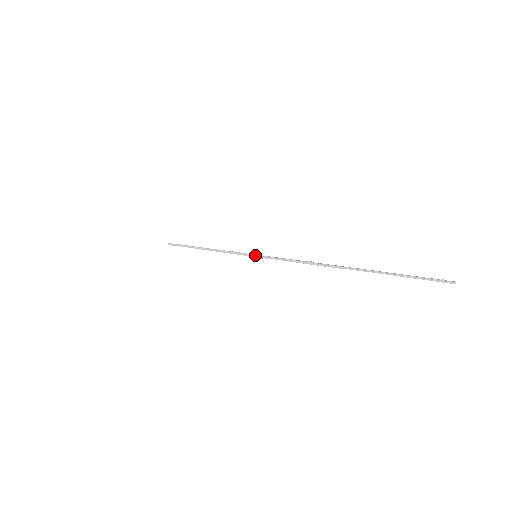
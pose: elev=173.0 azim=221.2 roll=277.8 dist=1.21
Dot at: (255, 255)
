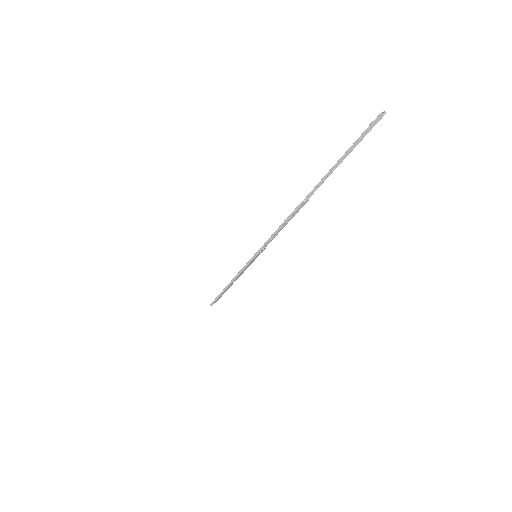
Dot at: (253, 256)
